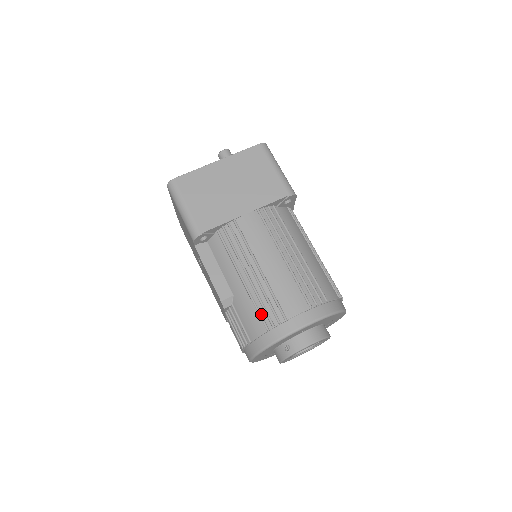
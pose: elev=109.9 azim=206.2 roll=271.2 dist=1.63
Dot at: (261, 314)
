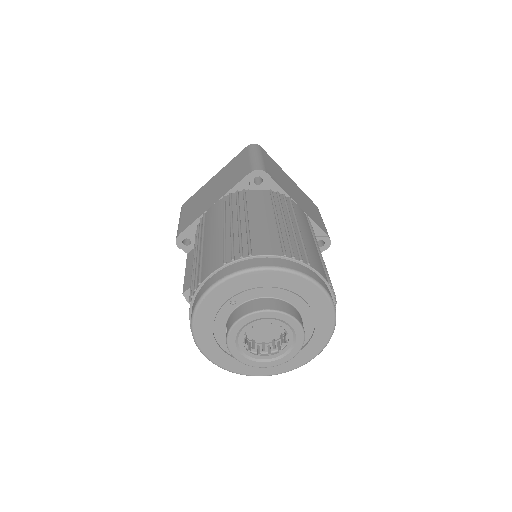
Dot at: occluded
